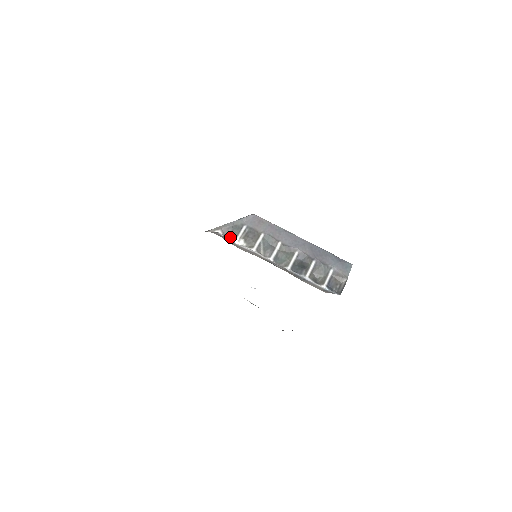
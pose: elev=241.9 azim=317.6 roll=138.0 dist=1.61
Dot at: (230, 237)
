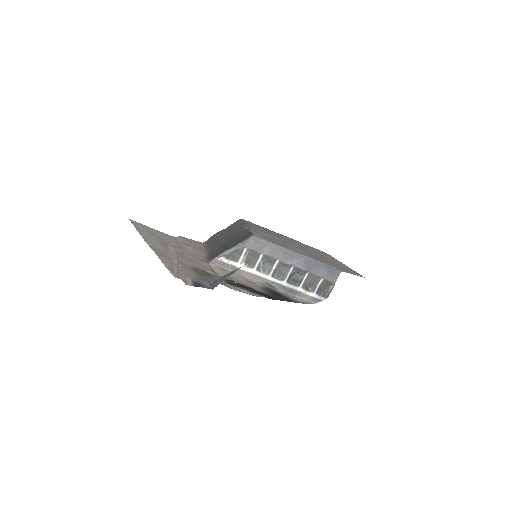
Dot at: (232, 260)
